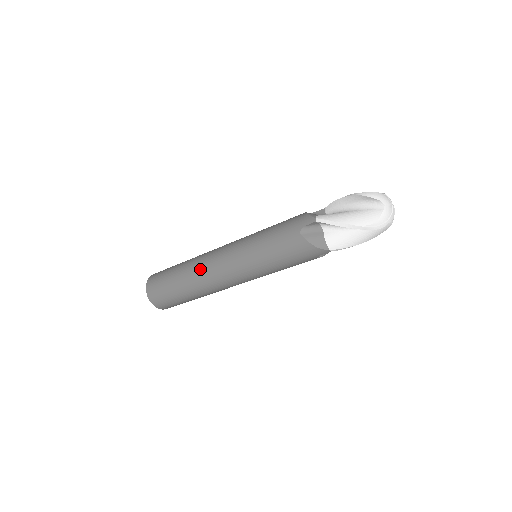
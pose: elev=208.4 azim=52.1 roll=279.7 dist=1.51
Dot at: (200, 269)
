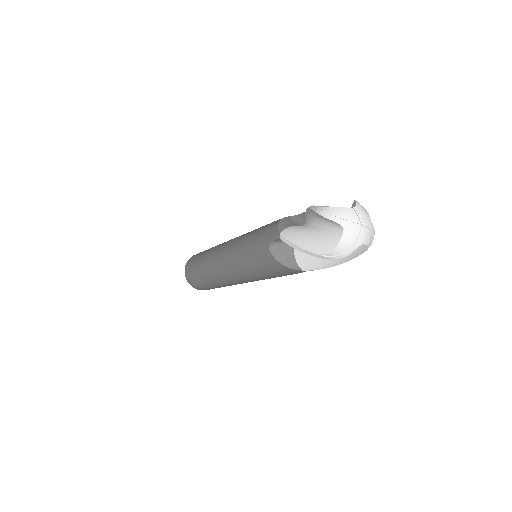
Dot at: (210, 265)
